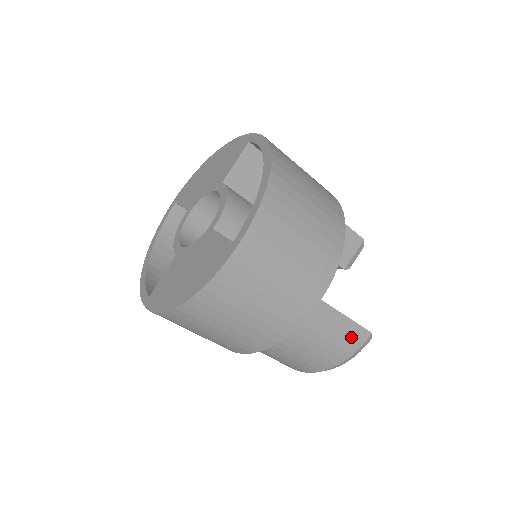
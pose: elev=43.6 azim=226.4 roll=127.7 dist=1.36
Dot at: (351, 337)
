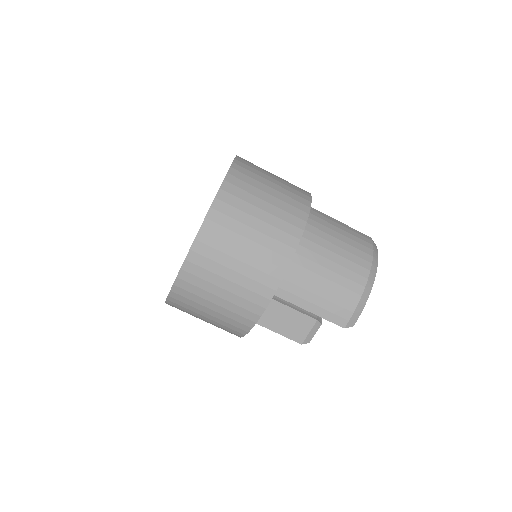
Dot at: (358, 236)
